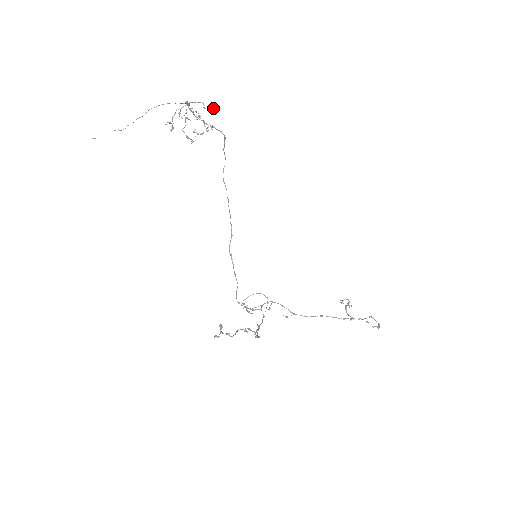
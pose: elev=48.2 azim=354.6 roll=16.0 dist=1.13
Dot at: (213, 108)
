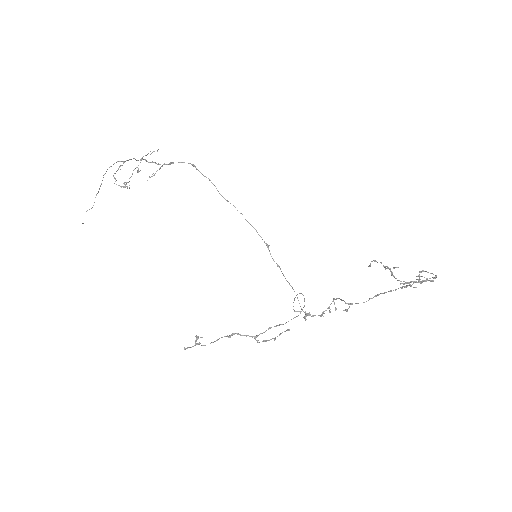
Dot at: occluded
